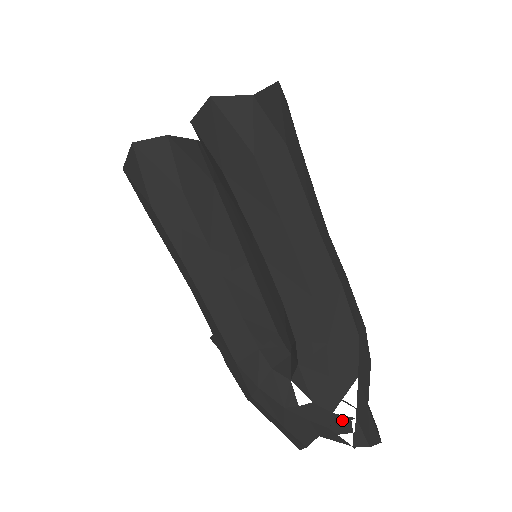
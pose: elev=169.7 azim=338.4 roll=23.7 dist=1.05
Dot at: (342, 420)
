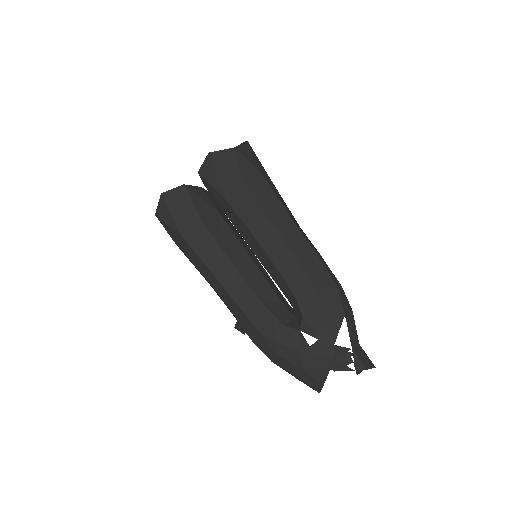
Dot at: (342, 351)
